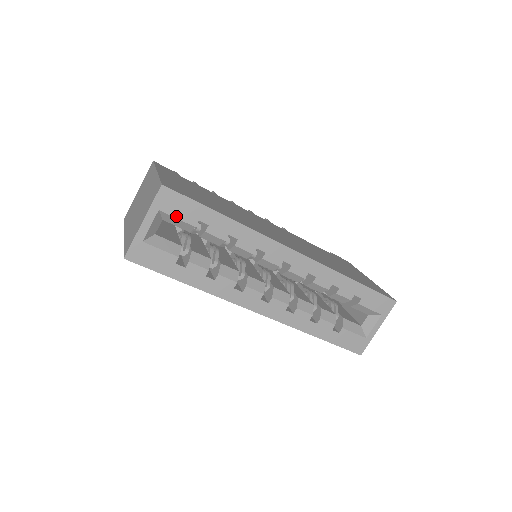
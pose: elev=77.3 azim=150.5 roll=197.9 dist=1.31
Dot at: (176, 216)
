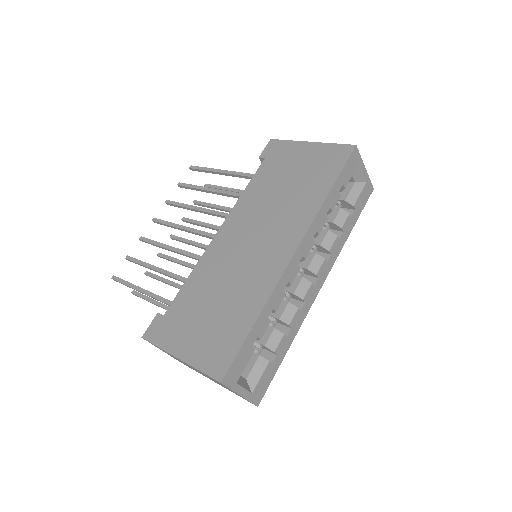
Dot at: (244, 367)
